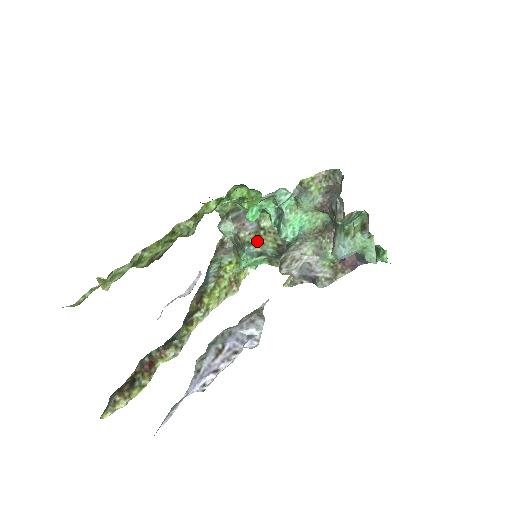
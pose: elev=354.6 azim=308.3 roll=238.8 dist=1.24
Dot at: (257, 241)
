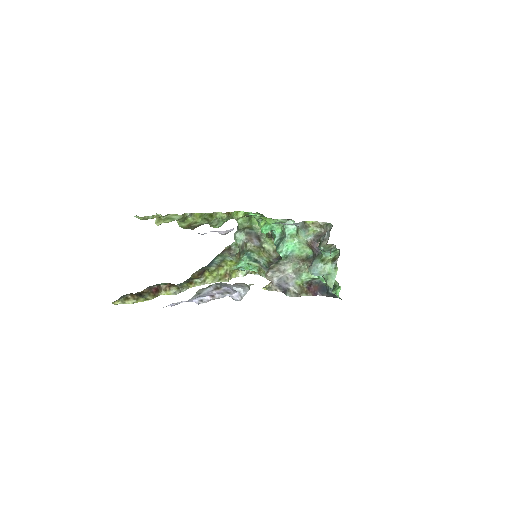
Dot at: (257, 252)
